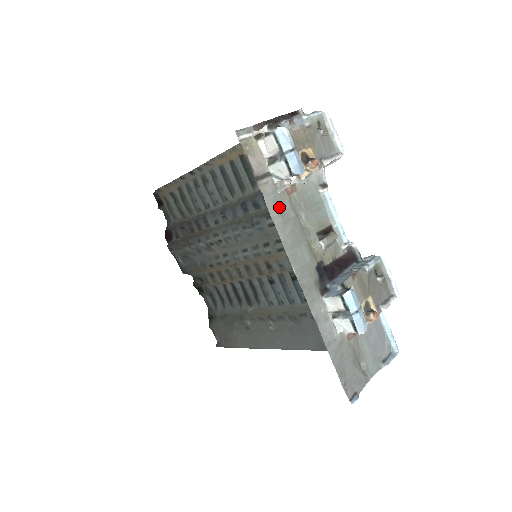
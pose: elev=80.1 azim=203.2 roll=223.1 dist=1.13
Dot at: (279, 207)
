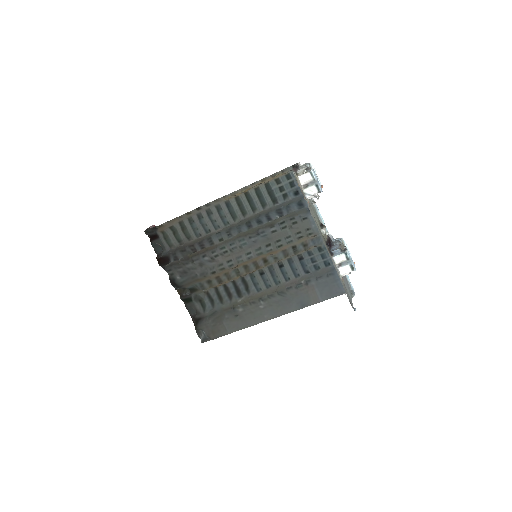
Dot at: (310, 210)
